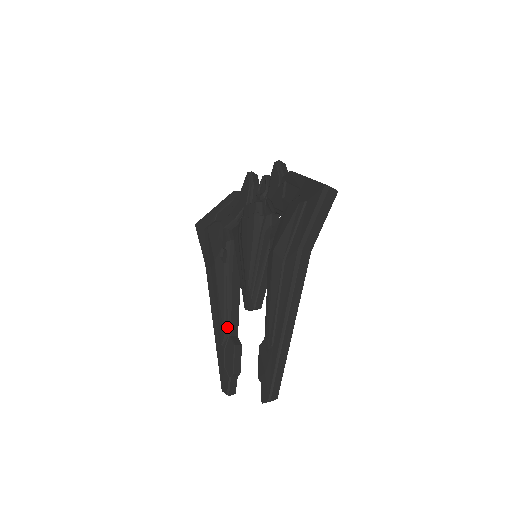
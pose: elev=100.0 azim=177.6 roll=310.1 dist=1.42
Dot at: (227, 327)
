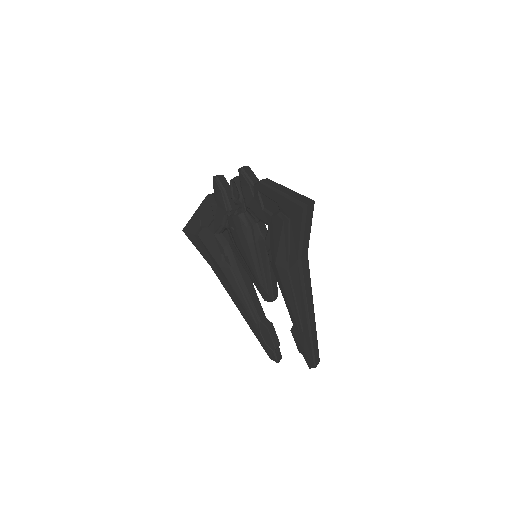
Dot at: (255, 316)
